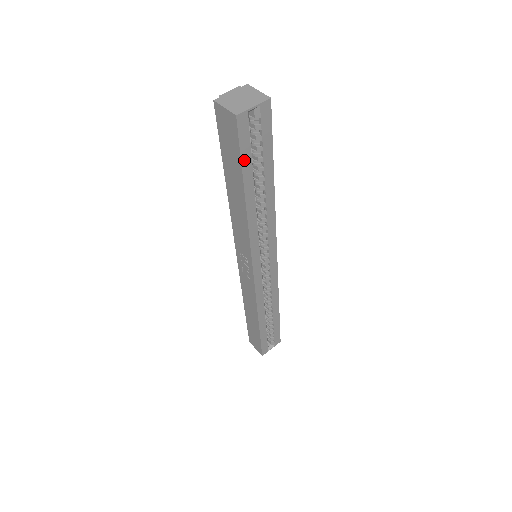
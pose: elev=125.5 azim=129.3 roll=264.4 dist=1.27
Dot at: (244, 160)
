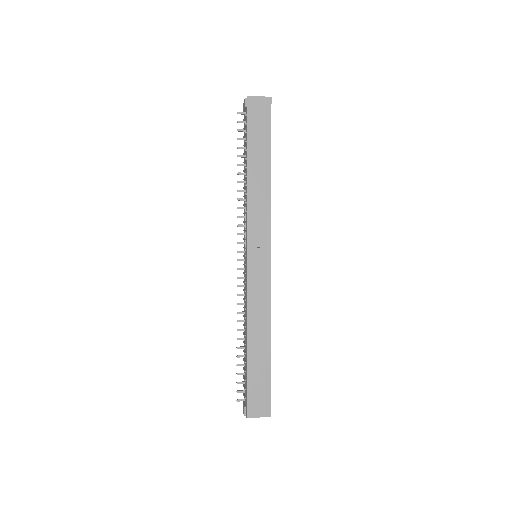
Dot at: occluded
